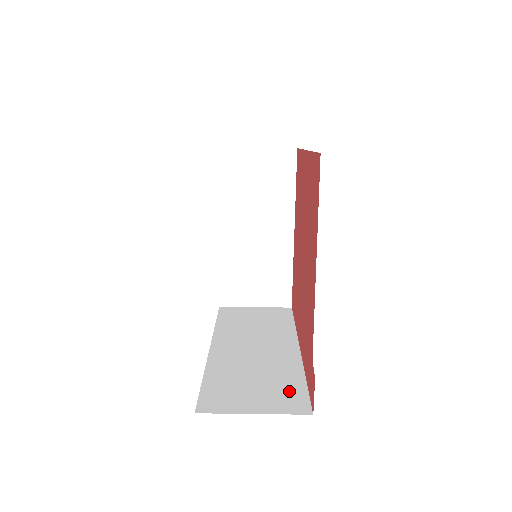
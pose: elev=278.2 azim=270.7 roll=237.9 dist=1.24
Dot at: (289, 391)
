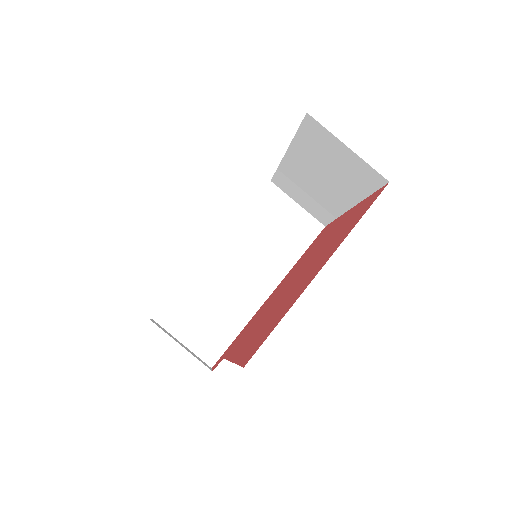
Dot at: (219, 338)
